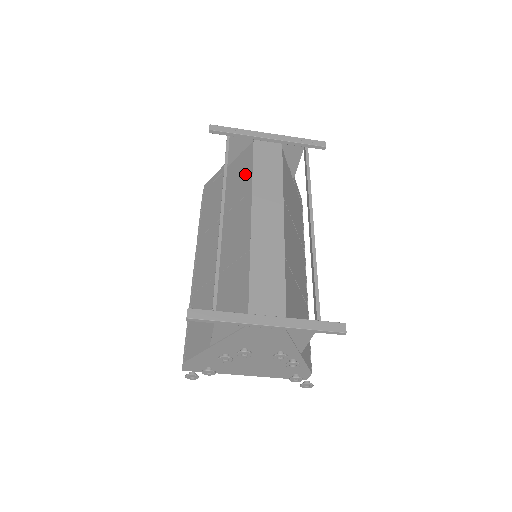
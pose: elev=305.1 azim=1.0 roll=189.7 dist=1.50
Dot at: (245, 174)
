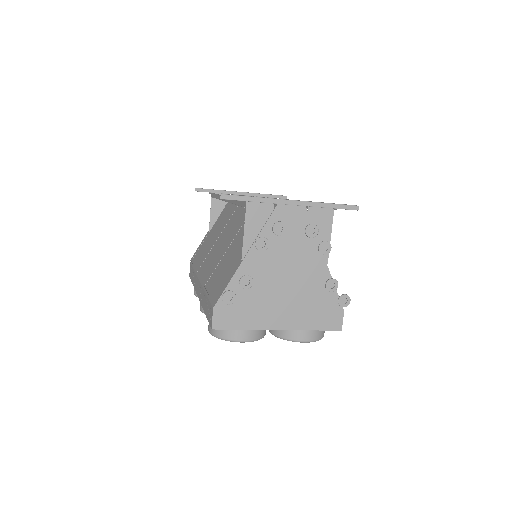
Dot at: (231, 207)
